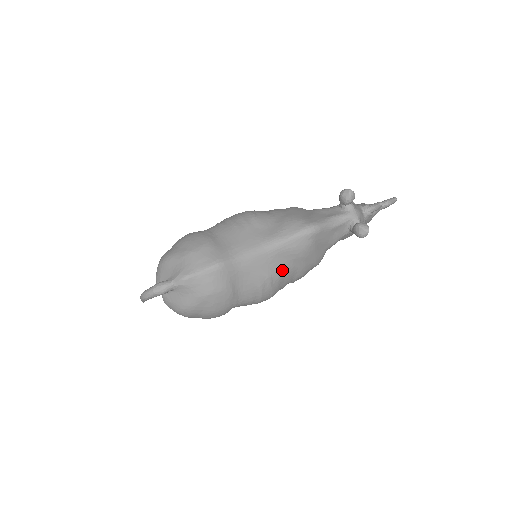
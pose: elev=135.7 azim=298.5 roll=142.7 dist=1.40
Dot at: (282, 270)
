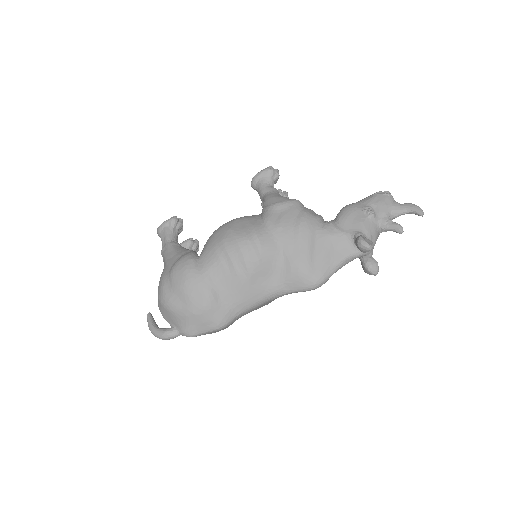
Dot at: occluded
